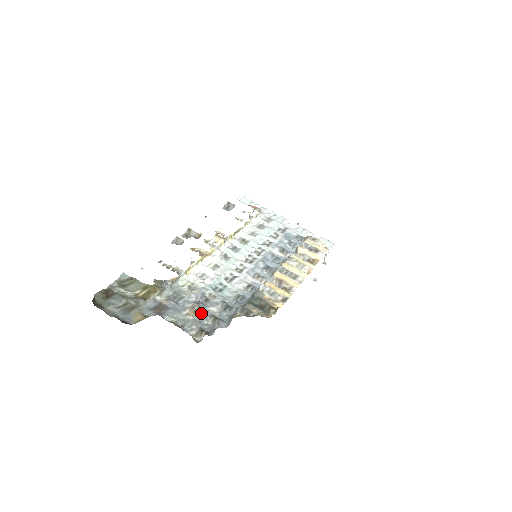
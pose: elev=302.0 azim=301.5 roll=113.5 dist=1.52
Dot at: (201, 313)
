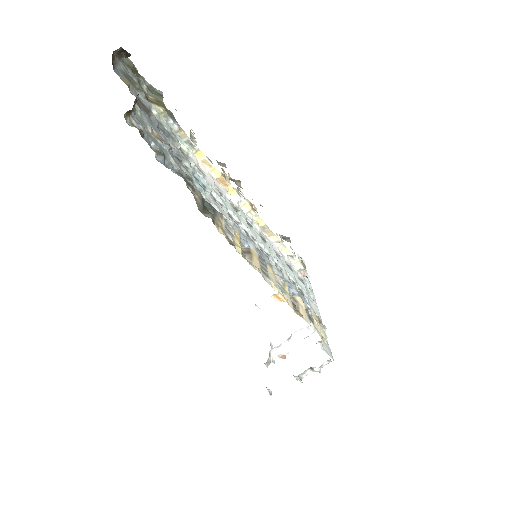
Dot at: (161, 144)
